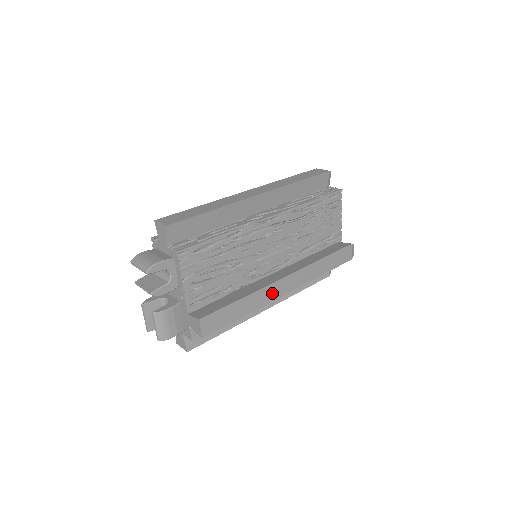
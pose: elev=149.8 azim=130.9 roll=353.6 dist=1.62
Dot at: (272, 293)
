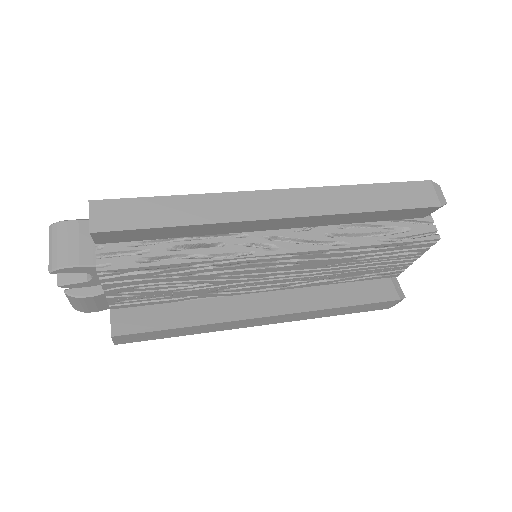
Dot at: (238, 324)
